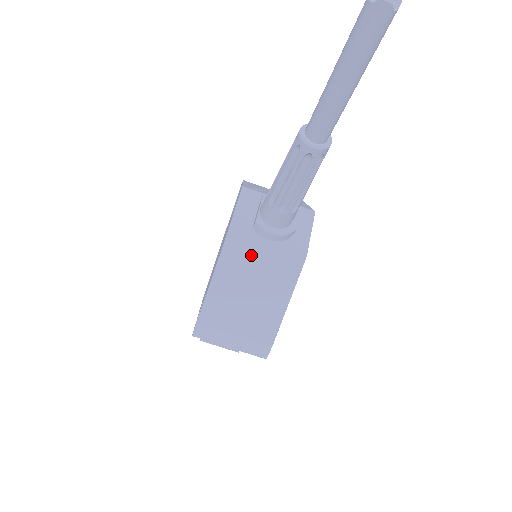
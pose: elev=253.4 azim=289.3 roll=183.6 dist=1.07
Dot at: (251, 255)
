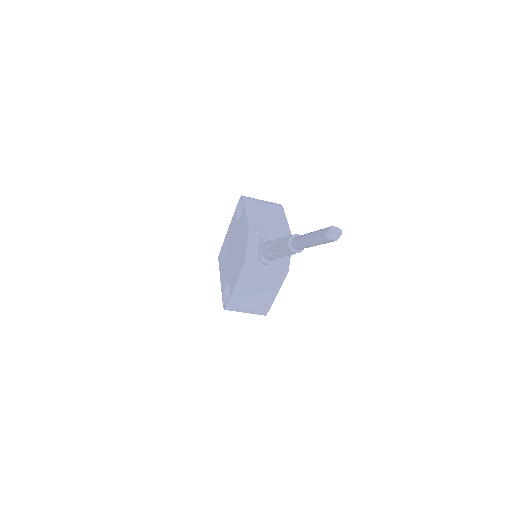
Dot at: (257, 274)
